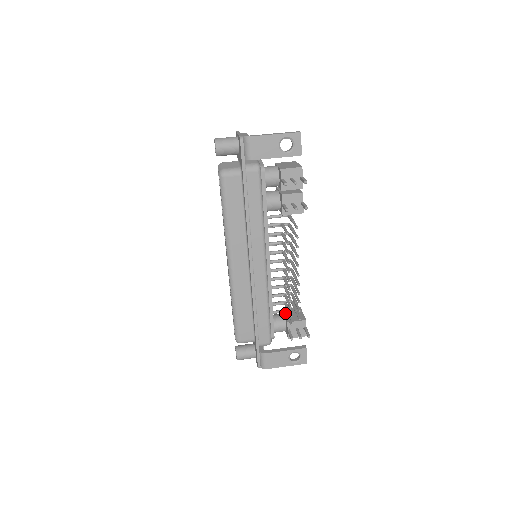
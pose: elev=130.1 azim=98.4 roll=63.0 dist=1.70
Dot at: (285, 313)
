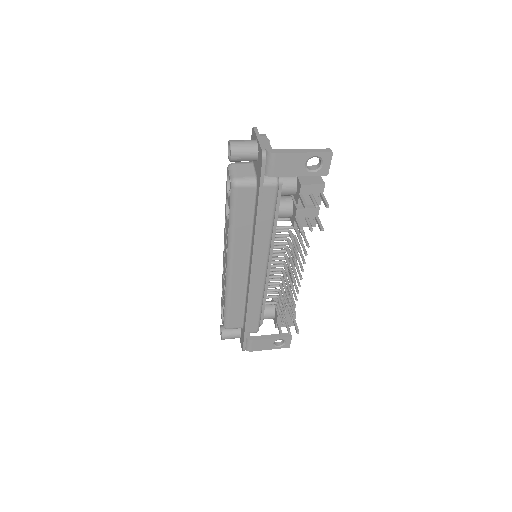
Dot at: occluded
